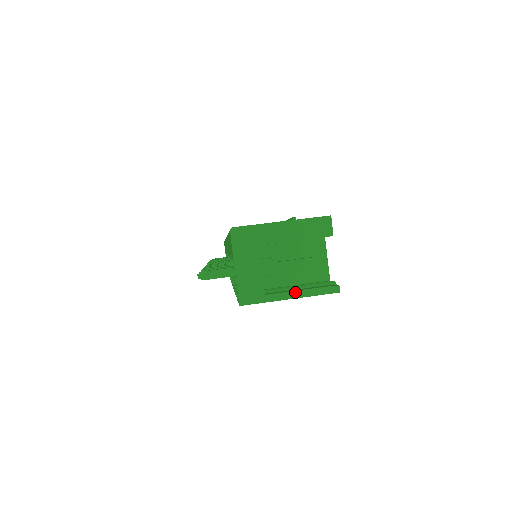
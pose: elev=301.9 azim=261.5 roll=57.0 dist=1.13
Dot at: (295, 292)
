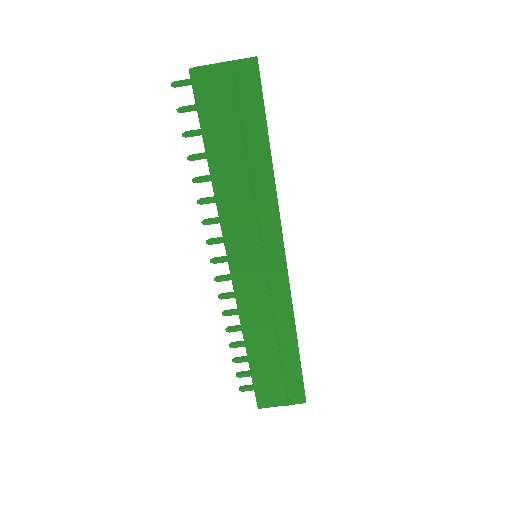
Dot at: occluded
